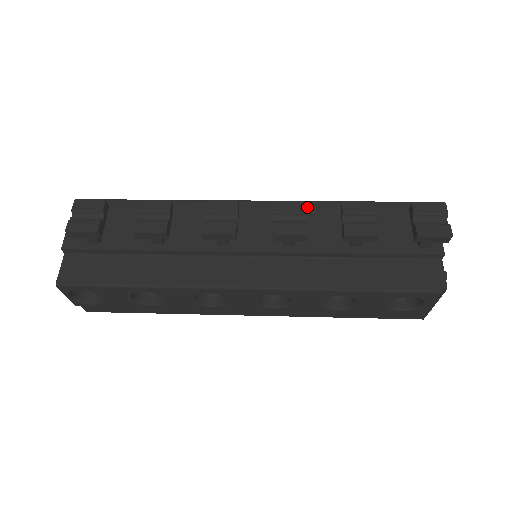
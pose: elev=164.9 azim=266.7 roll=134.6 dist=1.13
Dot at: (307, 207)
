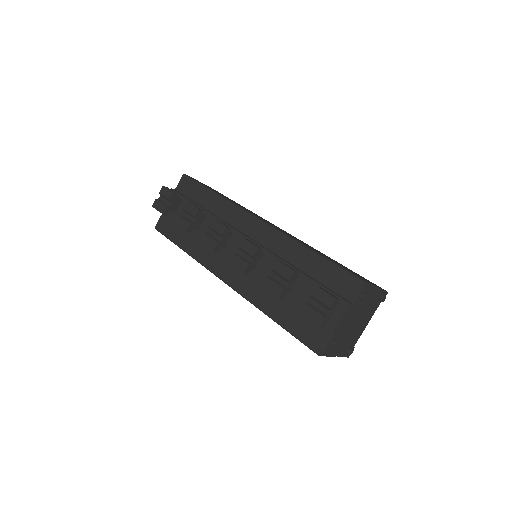
Dot at: (284, 241)
